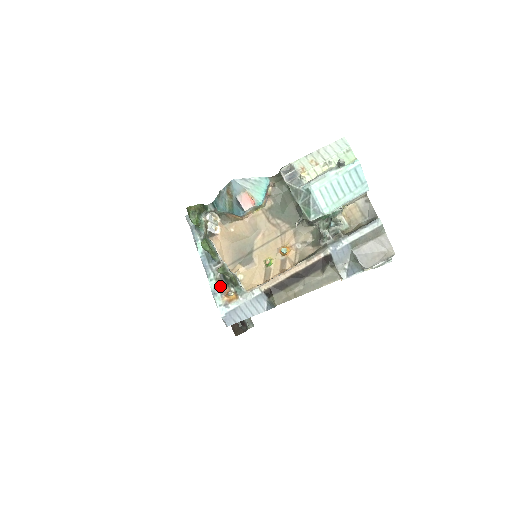
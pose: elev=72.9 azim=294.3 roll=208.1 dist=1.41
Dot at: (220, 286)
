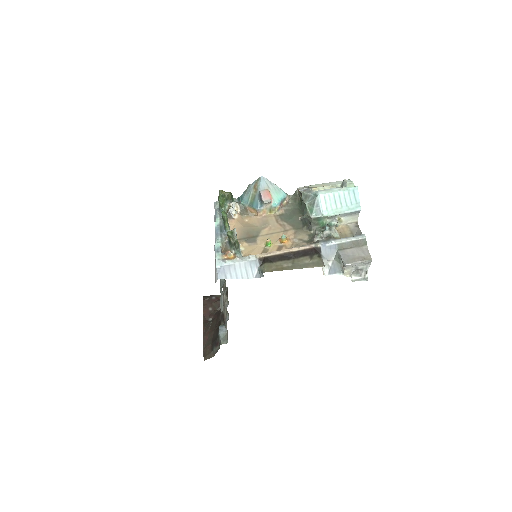
Dot at: (223, 250)
